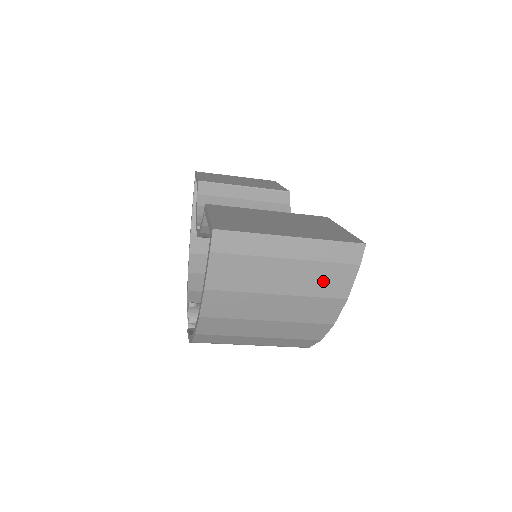
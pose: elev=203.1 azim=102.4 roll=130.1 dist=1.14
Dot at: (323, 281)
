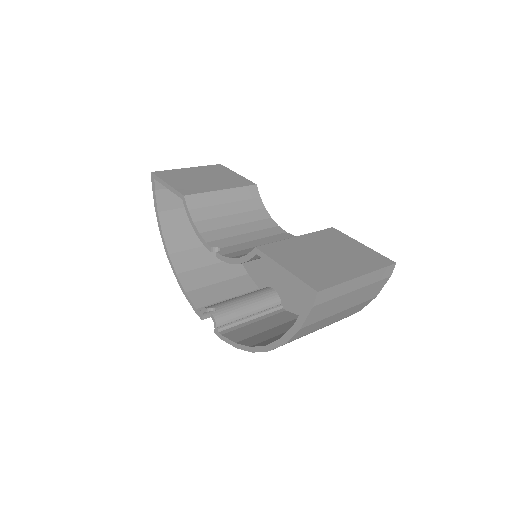
Dot at: (368, 293)
